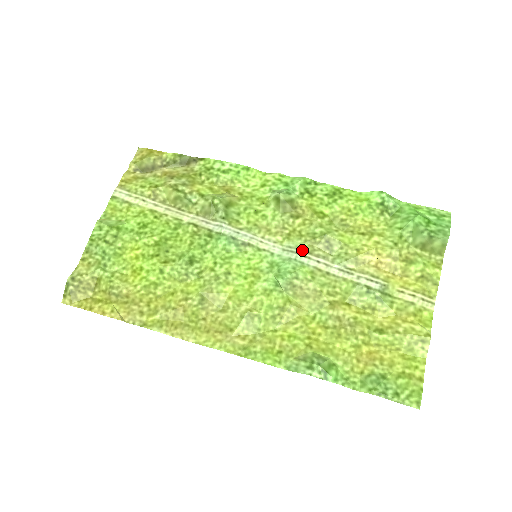
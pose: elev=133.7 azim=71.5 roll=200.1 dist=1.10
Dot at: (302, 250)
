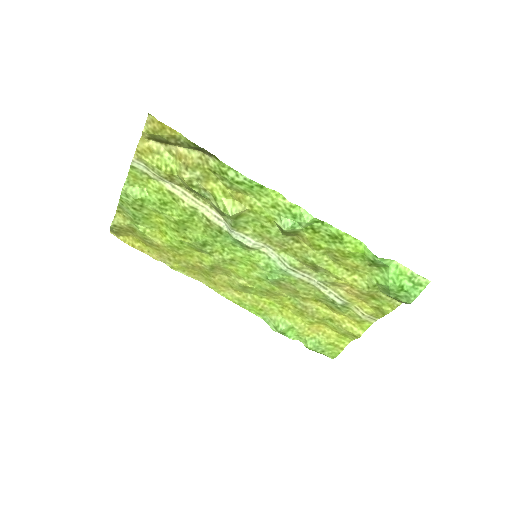
Dot at: (293, 266)
